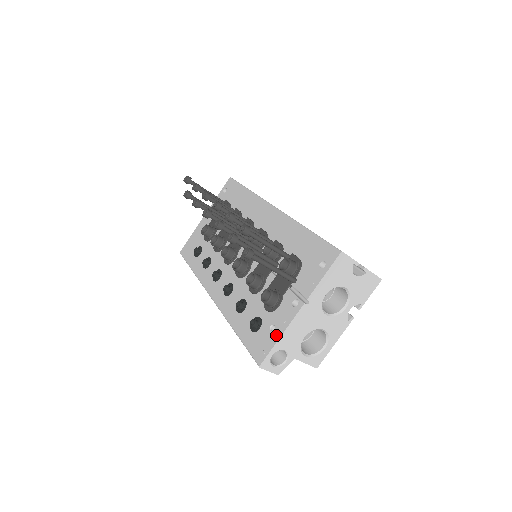
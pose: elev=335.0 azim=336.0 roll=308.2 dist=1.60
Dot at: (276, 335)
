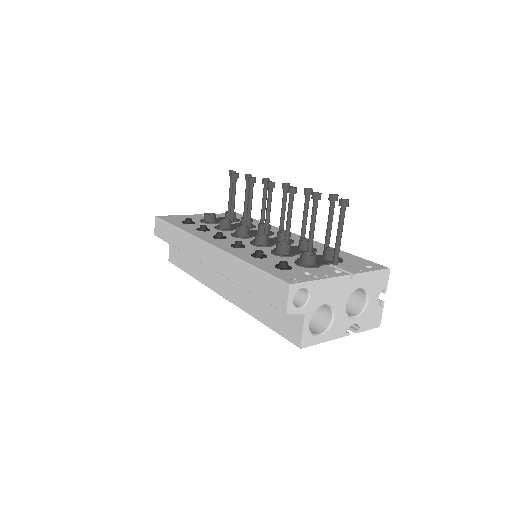
Dot at: (314, 277)
